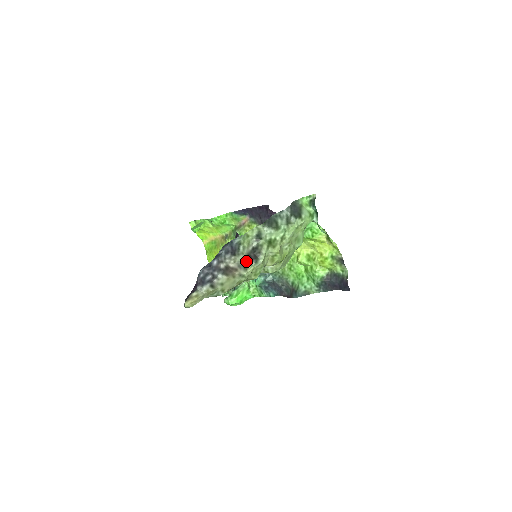
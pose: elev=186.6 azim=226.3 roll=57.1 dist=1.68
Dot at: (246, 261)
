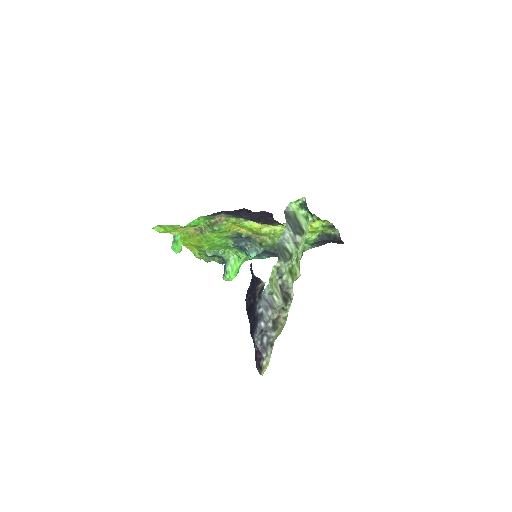
Dot at: (284, 306)
